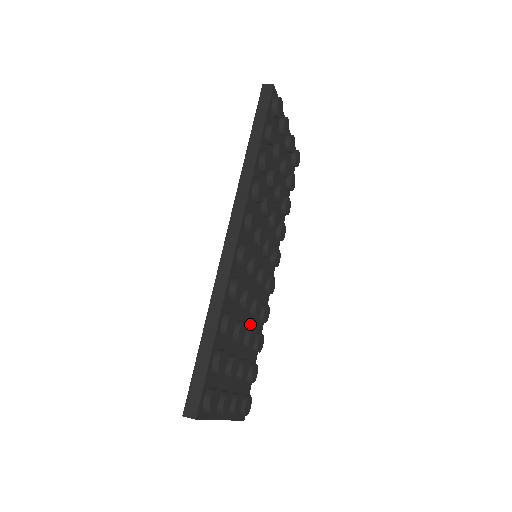
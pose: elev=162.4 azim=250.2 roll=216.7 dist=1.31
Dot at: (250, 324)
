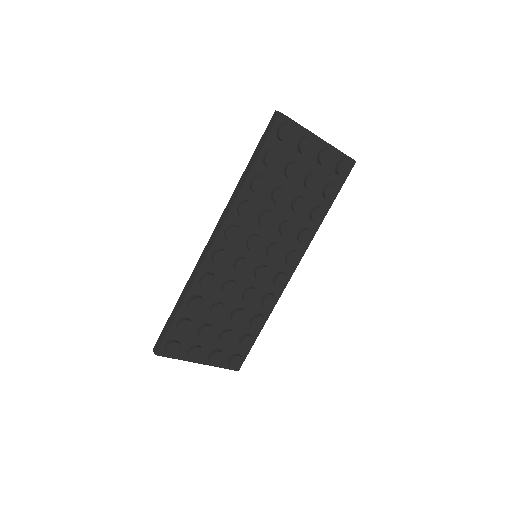
Dot at: (244, 306)
